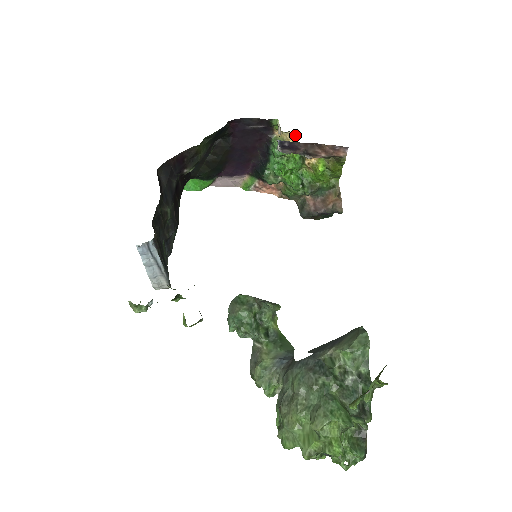
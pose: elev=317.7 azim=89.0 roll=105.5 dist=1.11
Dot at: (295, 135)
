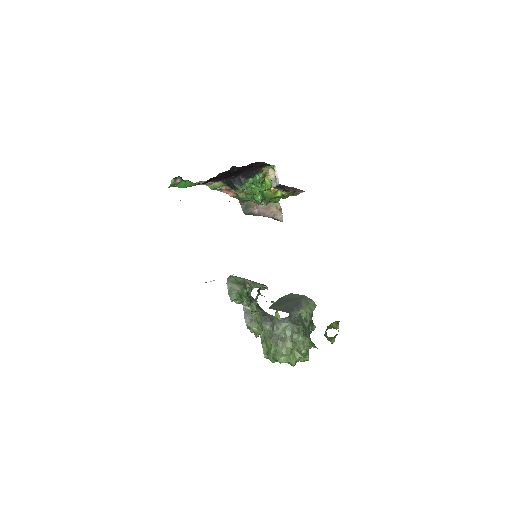
Dot at: occluded
